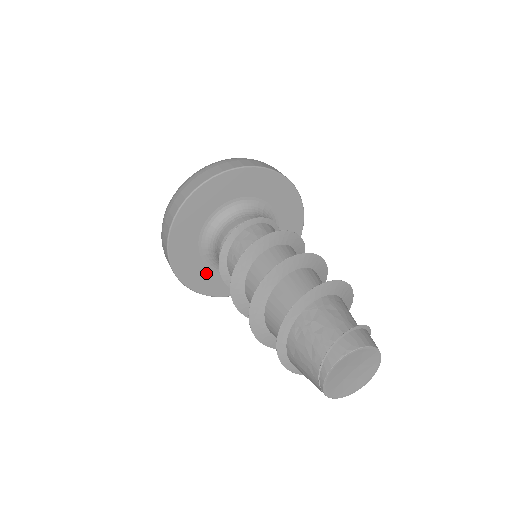
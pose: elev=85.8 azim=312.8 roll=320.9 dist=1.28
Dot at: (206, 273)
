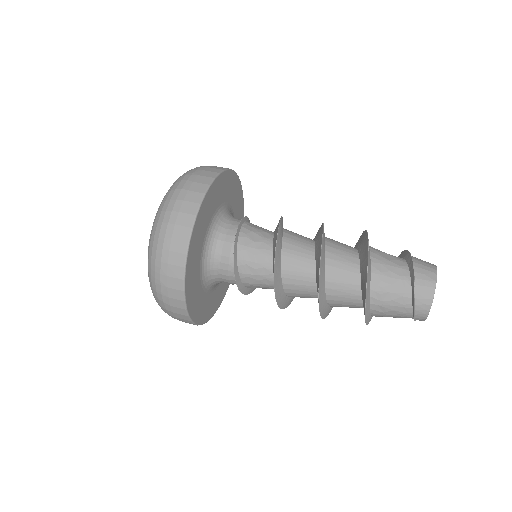
Dot at: occluded
